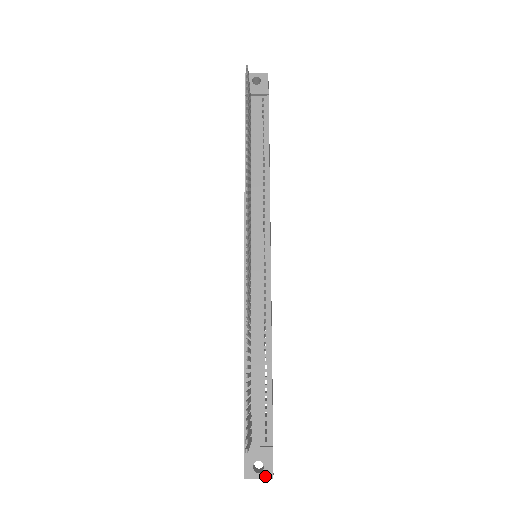
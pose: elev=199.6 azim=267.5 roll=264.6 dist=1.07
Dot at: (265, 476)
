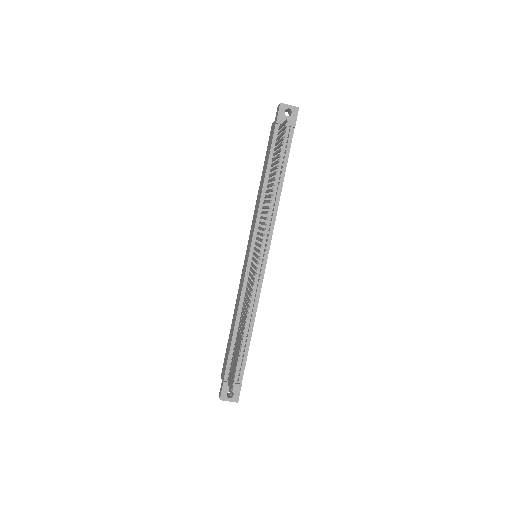
Dot at: (233, 400)
